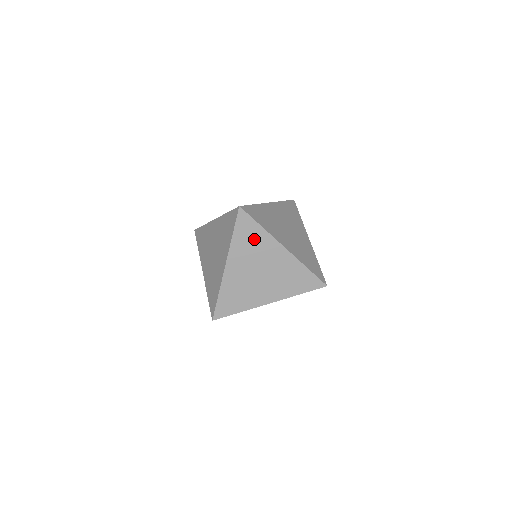
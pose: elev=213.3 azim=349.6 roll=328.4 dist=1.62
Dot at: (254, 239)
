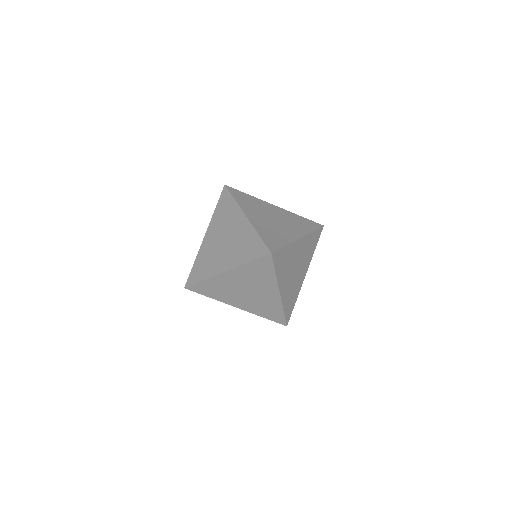
Dot at: (227, 210)
